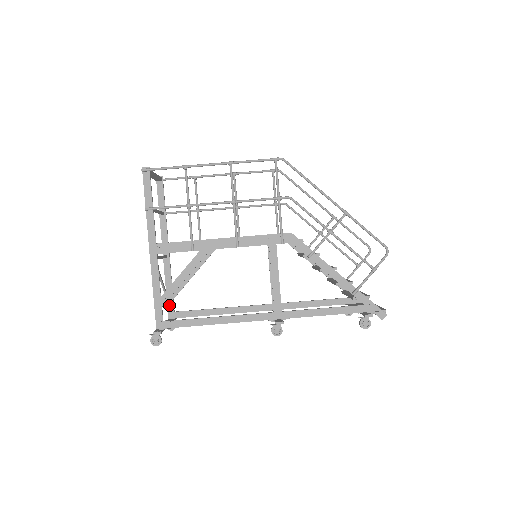
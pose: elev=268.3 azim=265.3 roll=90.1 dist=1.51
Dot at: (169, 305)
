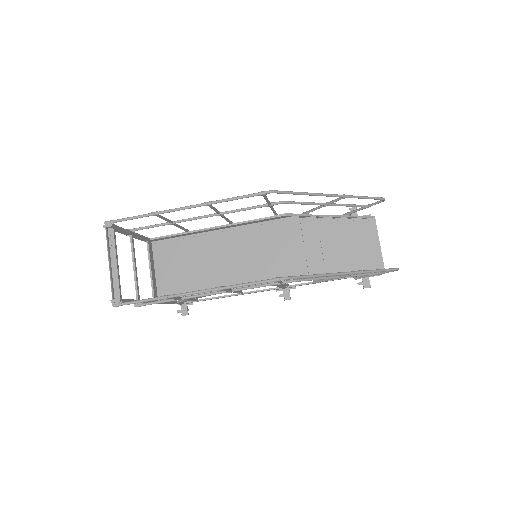
Dot at: occluded
